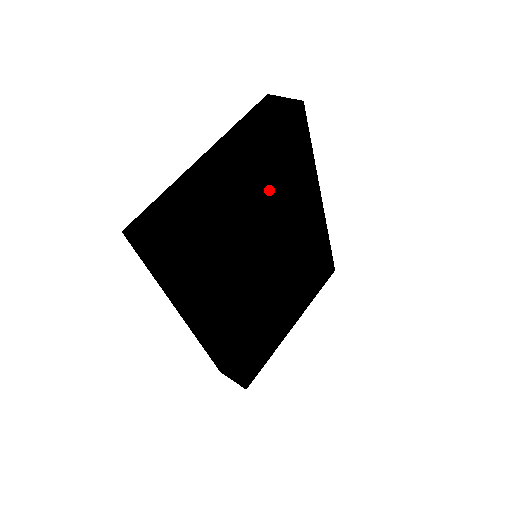
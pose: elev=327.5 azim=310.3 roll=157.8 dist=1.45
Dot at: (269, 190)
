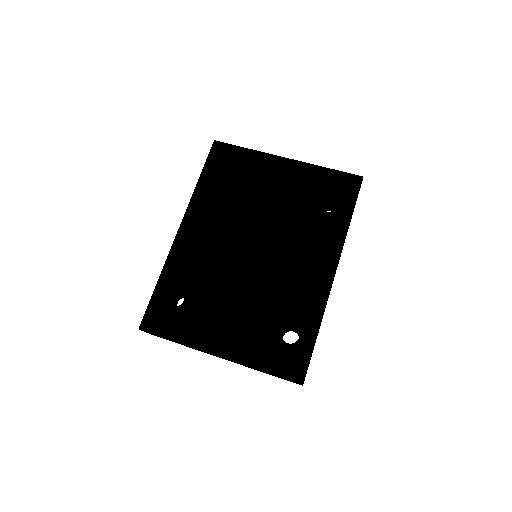
Dot at: (296, 197)
